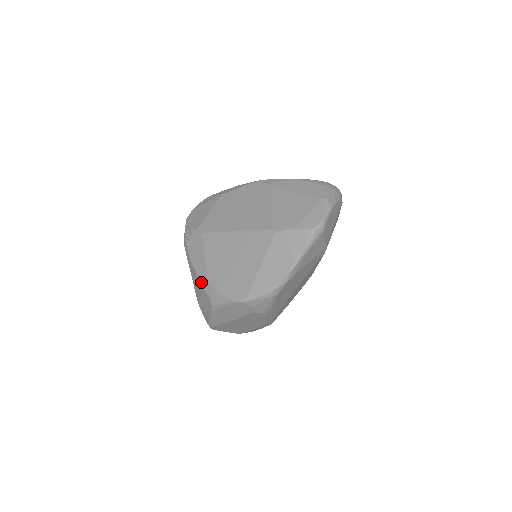
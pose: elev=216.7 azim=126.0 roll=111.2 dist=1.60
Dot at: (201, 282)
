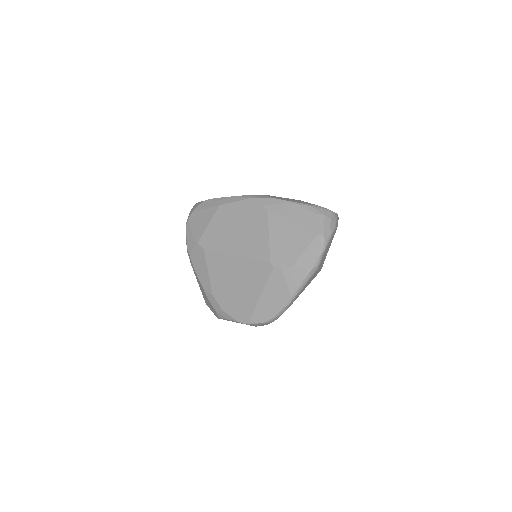
Dot at: (207, 295)
